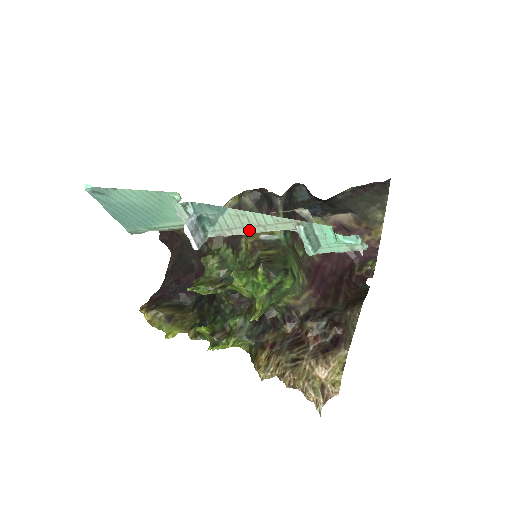
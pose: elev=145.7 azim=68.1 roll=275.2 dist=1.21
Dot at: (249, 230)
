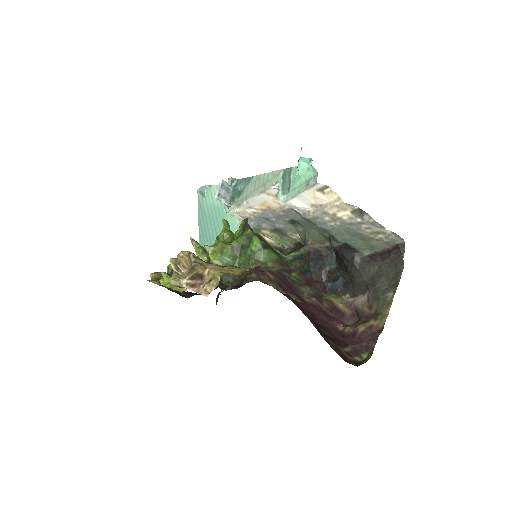
Dot at: (256, 192)
